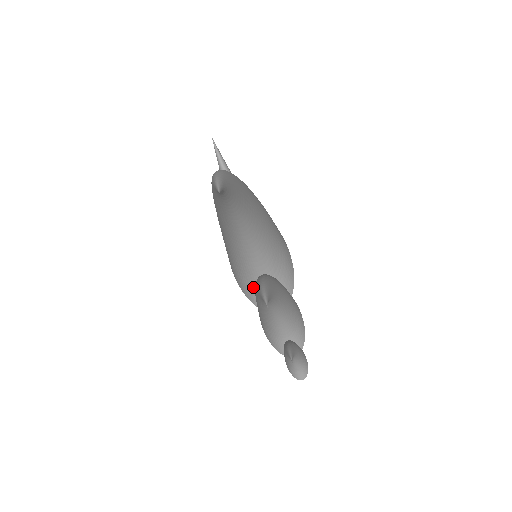
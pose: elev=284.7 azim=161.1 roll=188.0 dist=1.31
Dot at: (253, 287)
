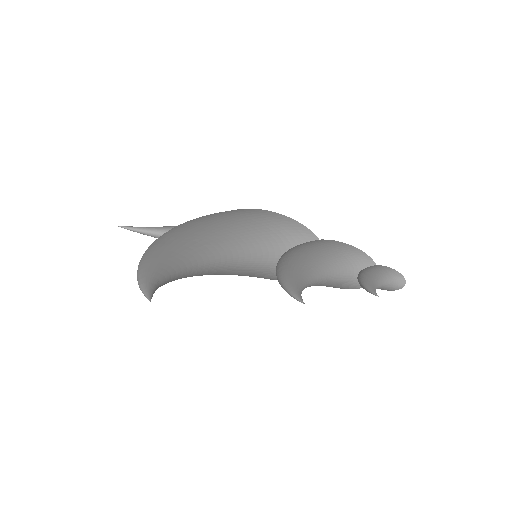
Dot at: occluded
